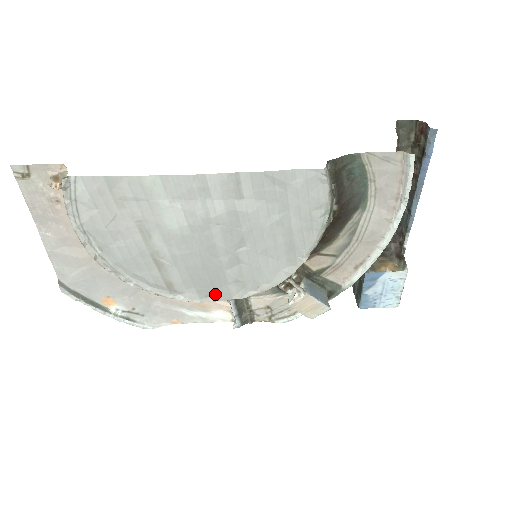
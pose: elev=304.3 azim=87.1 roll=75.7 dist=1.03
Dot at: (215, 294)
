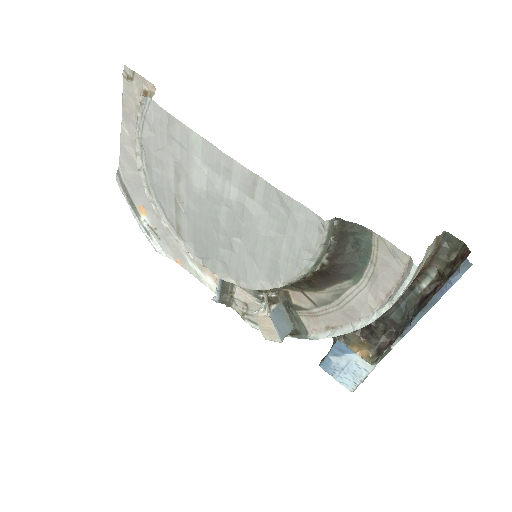
Dot at: (206, 260)
